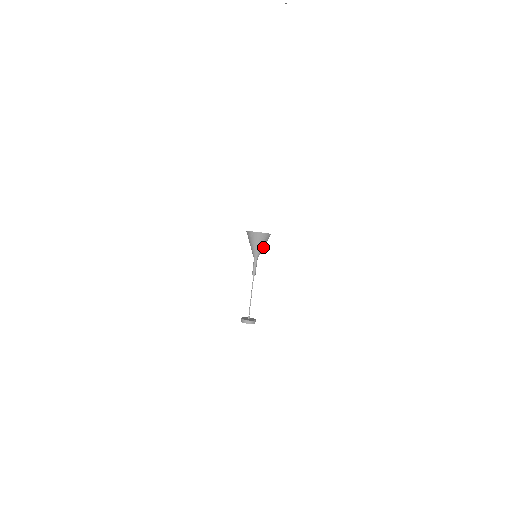
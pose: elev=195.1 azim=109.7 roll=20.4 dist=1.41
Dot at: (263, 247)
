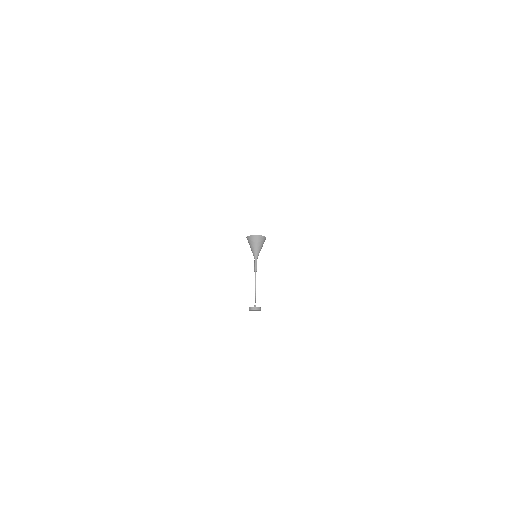
Dot at: (260, 248)
